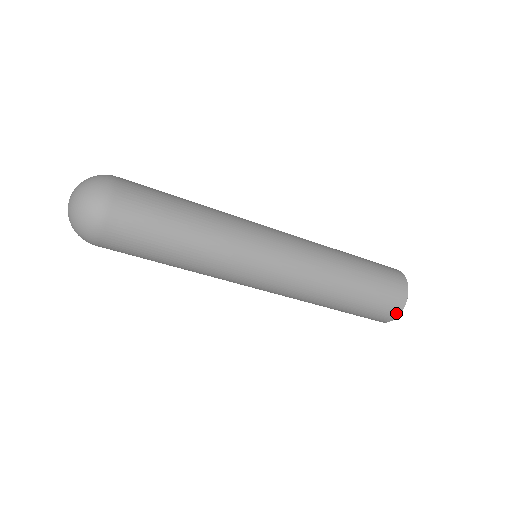
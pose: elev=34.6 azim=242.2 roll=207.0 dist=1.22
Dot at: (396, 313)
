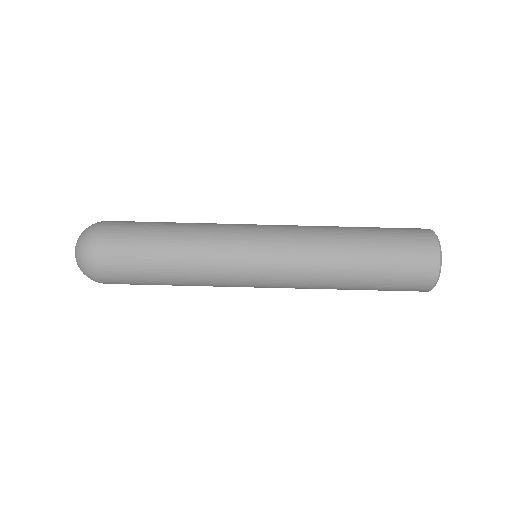
Dot at: (434, 247)
